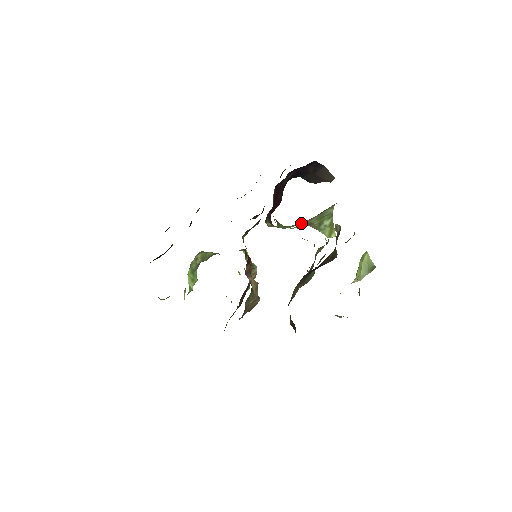
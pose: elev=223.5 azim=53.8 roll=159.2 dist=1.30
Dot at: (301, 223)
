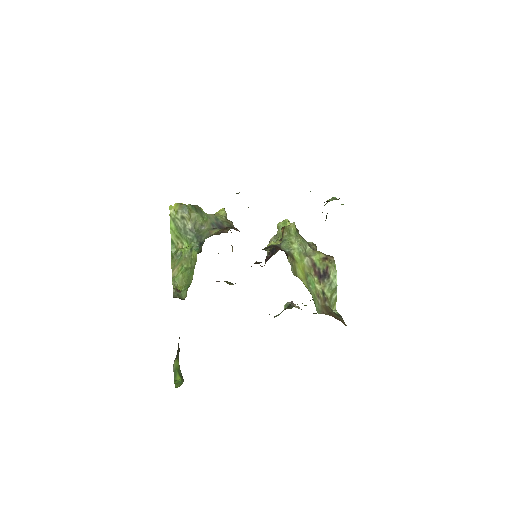
Dot at: (320, 292)
